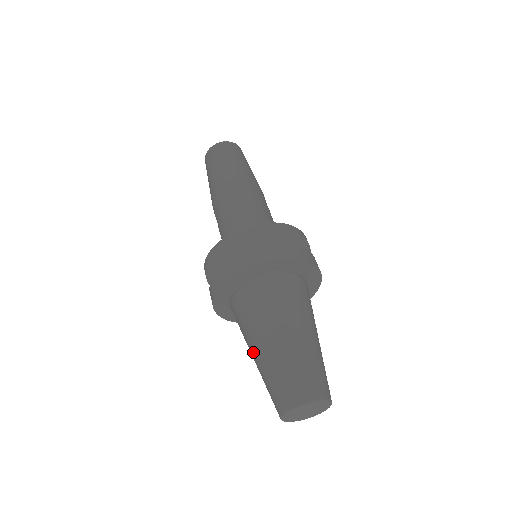
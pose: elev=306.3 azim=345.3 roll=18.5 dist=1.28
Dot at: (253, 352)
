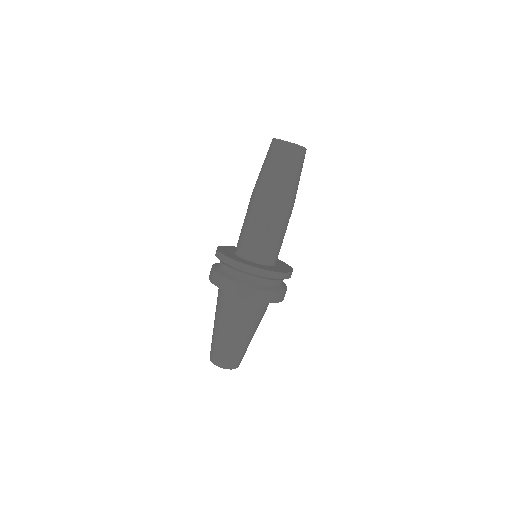
Dot at: (228, 331)
